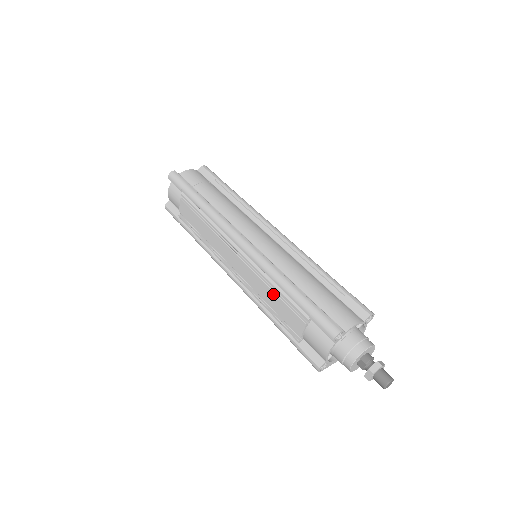
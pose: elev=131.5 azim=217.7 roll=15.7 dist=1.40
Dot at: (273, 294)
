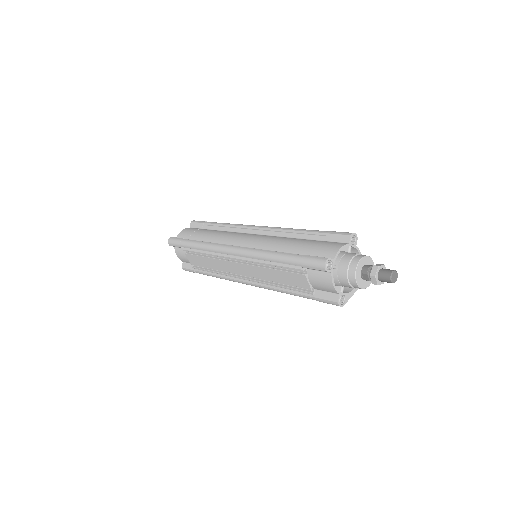
Dot at: (273, 271)
